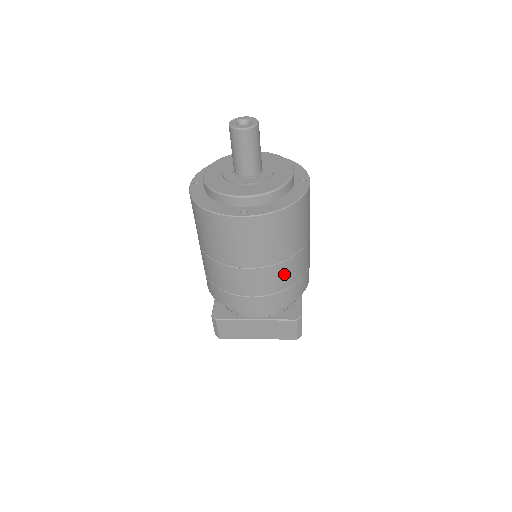
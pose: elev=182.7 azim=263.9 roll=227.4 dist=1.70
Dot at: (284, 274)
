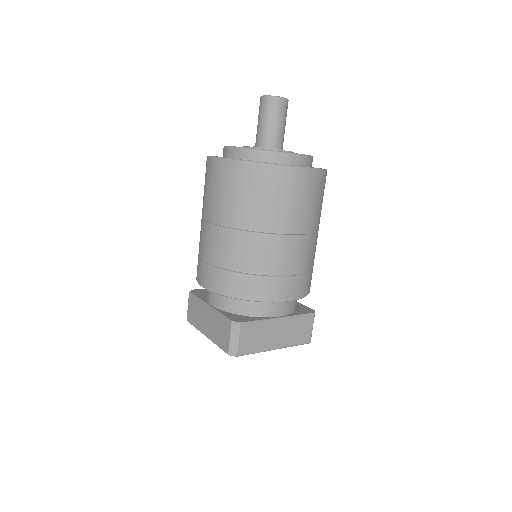
Dot at: (314, 250)
